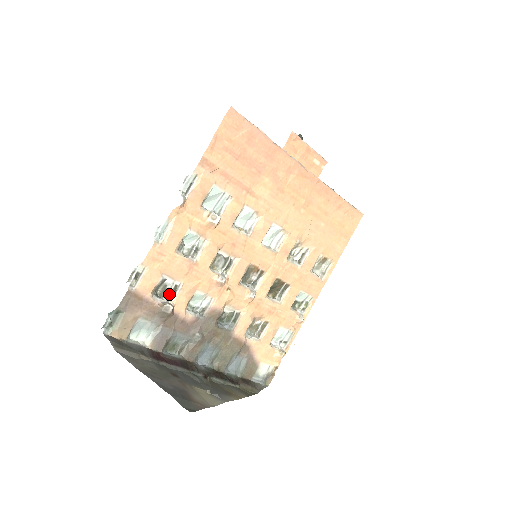
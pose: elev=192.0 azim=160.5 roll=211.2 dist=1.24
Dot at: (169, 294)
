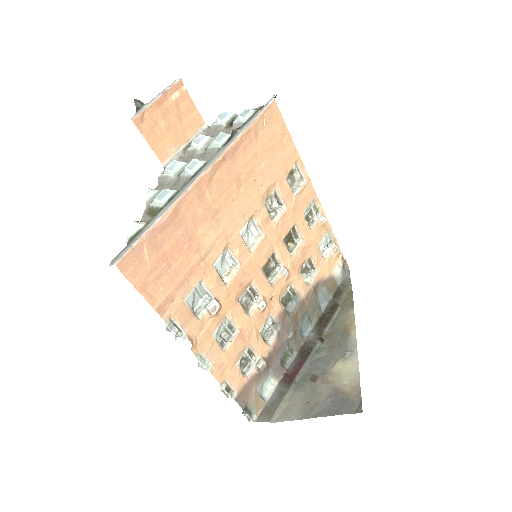
Dot at: (250, 358)
